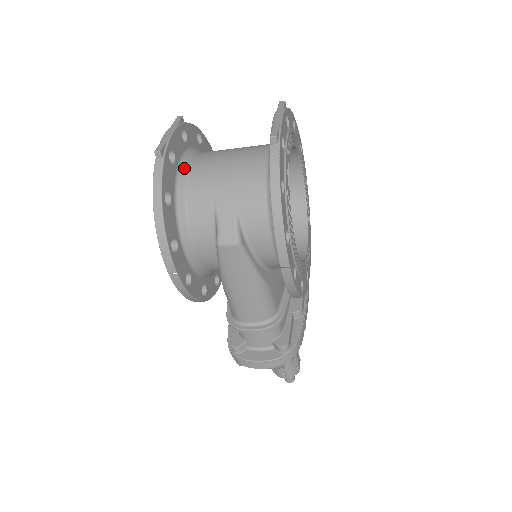
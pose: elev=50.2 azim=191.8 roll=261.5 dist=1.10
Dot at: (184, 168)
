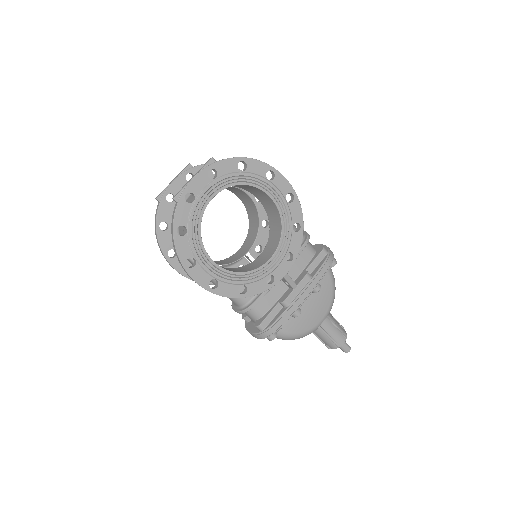
Dot at: occluded
